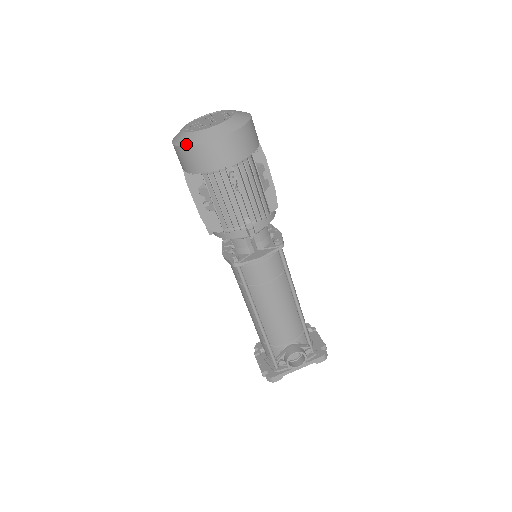
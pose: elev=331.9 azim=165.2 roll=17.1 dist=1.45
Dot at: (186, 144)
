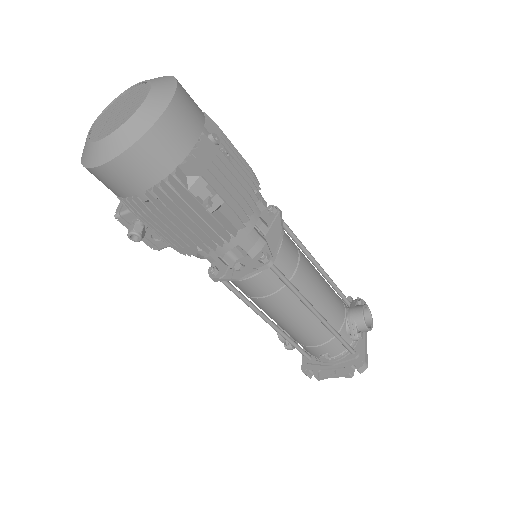
Dot at: (141, 132)
